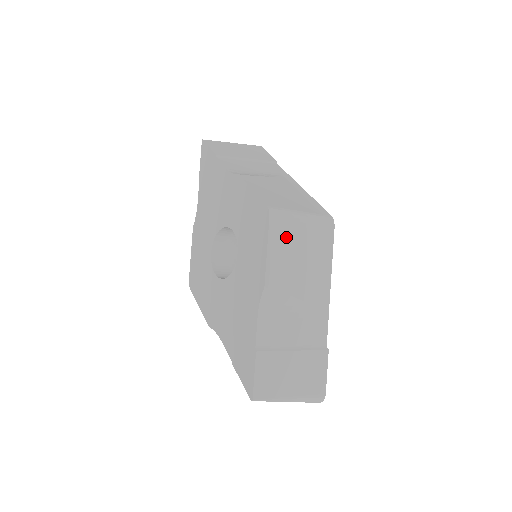
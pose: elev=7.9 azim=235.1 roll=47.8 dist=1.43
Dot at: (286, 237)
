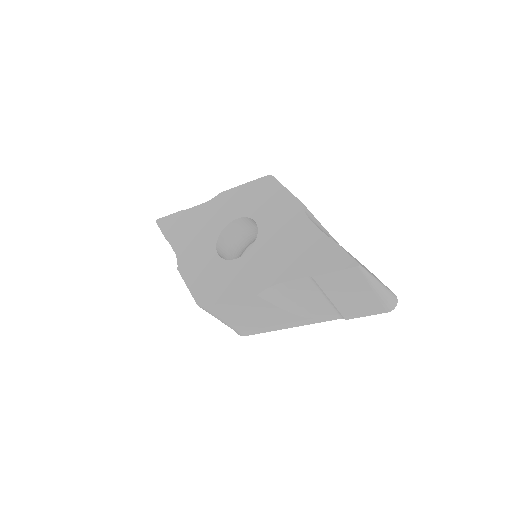
Dot at: occluded
